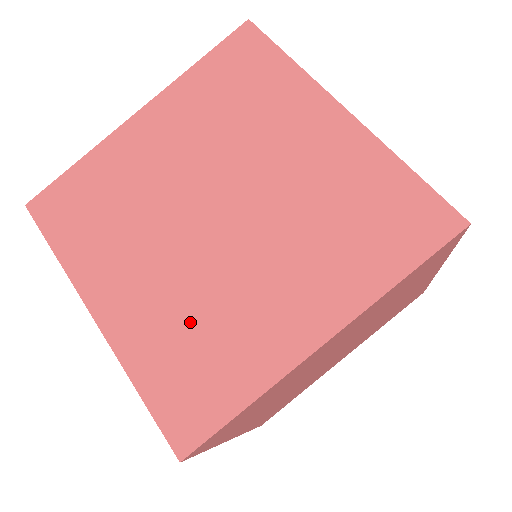
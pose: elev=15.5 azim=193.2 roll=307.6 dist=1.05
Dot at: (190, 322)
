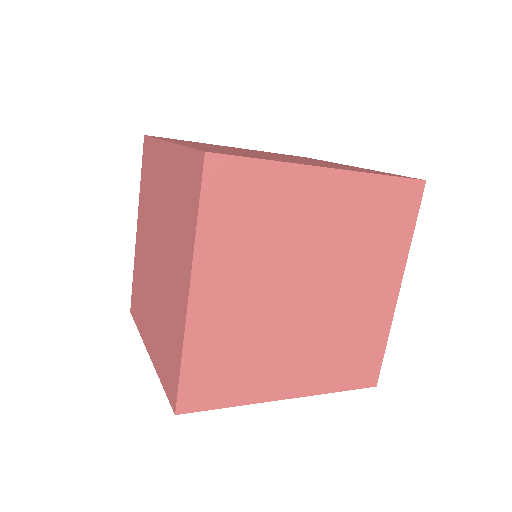
Dot at: (142, 279)
